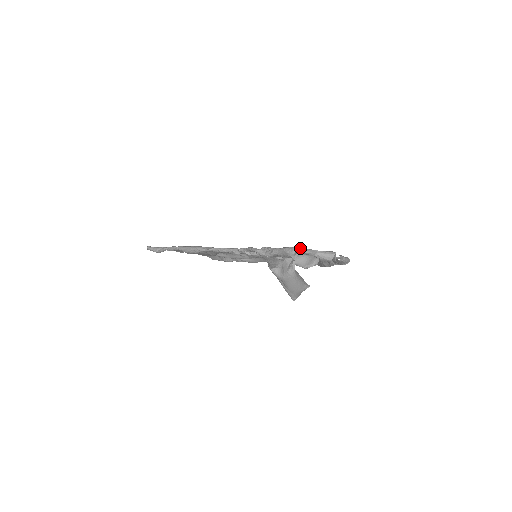
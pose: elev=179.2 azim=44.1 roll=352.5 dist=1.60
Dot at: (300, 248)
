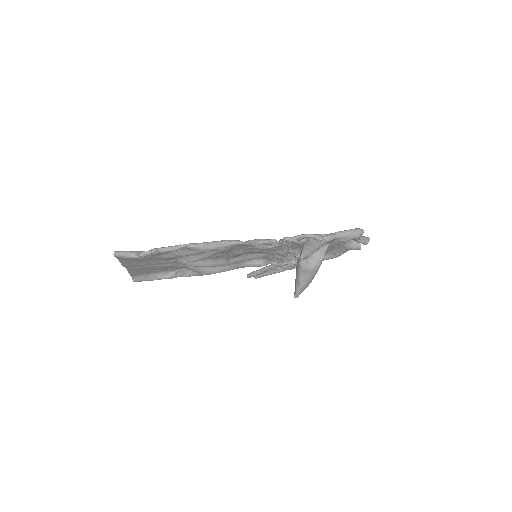
Dot at: (361, 229)
